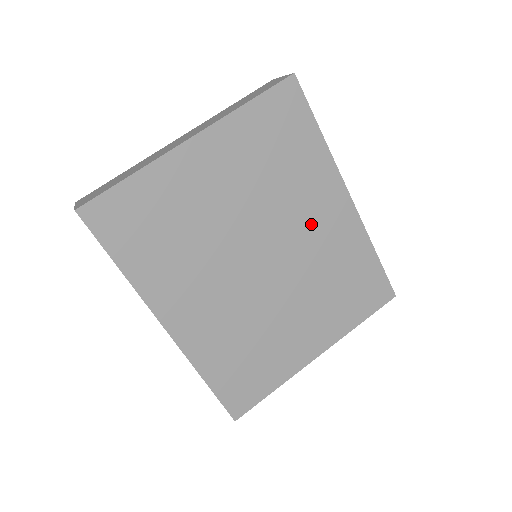
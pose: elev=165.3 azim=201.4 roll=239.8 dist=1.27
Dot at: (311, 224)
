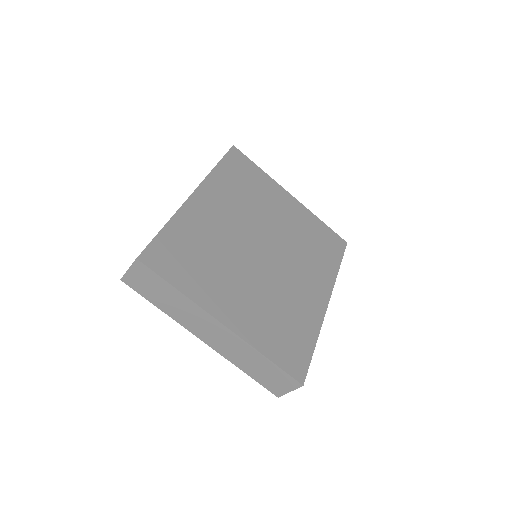
Dot at: (300, 278)
